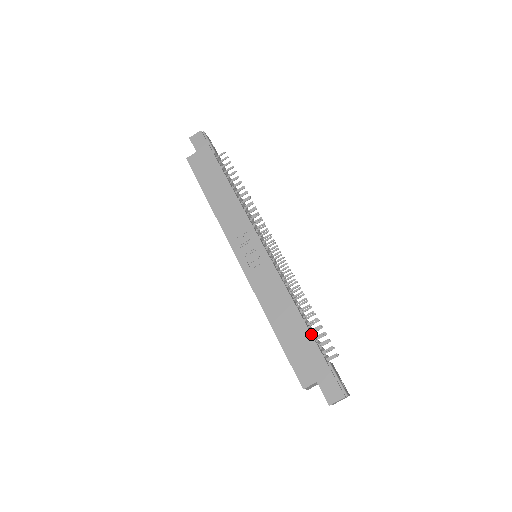
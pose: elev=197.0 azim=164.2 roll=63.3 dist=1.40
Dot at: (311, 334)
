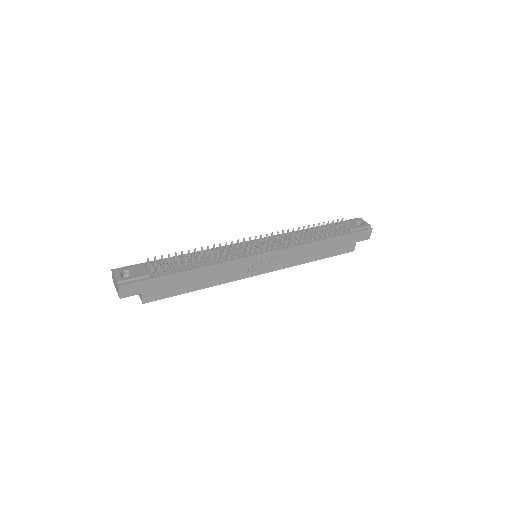
Dot at: (334, 238)
